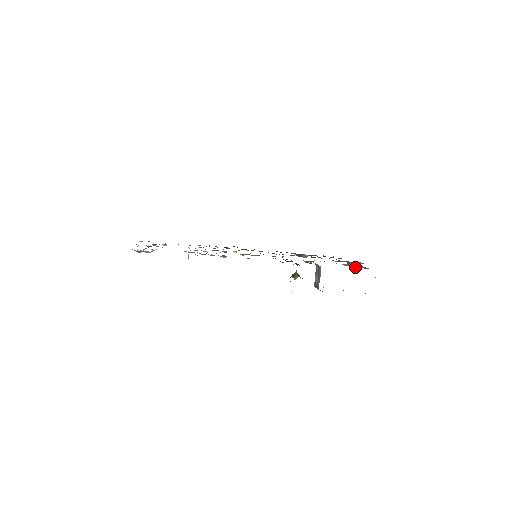
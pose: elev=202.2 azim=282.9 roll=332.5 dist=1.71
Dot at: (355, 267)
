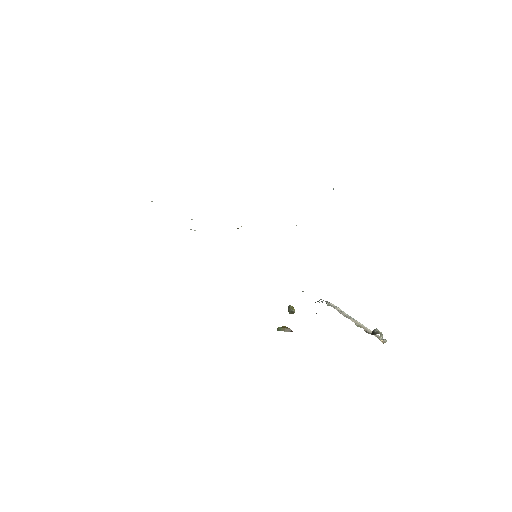
Dot at: occluded
